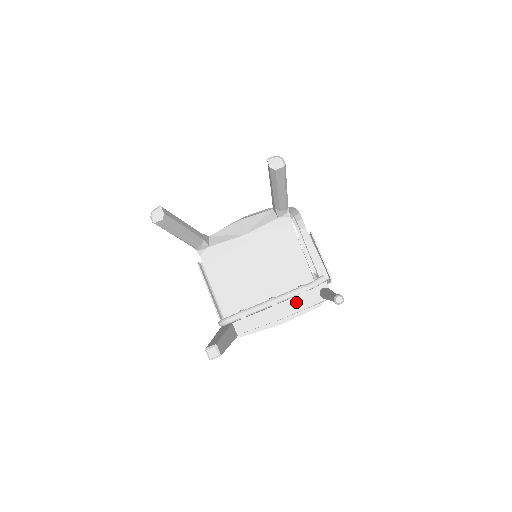
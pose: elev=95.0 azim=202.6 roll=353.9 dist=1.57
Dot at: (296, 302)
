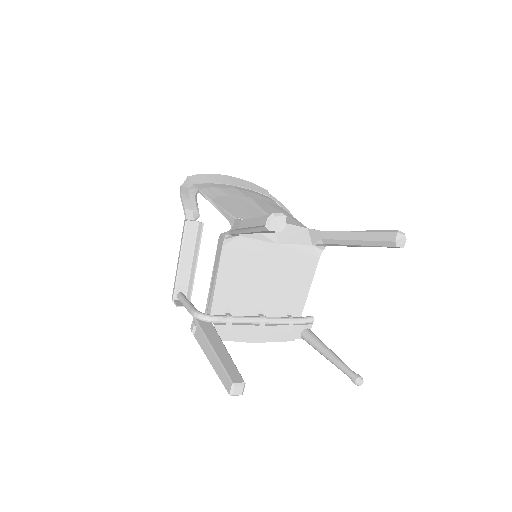
Dot at: (279, 330)
